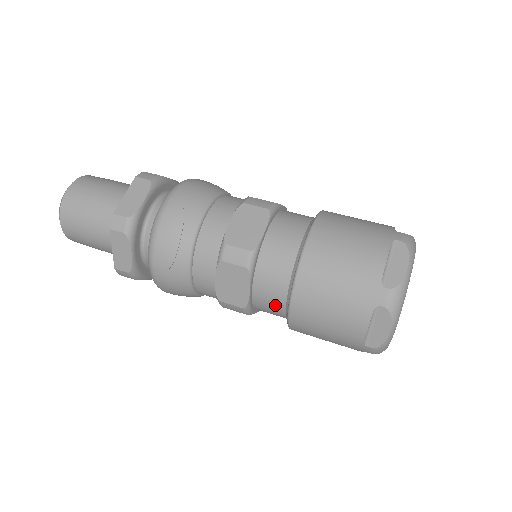
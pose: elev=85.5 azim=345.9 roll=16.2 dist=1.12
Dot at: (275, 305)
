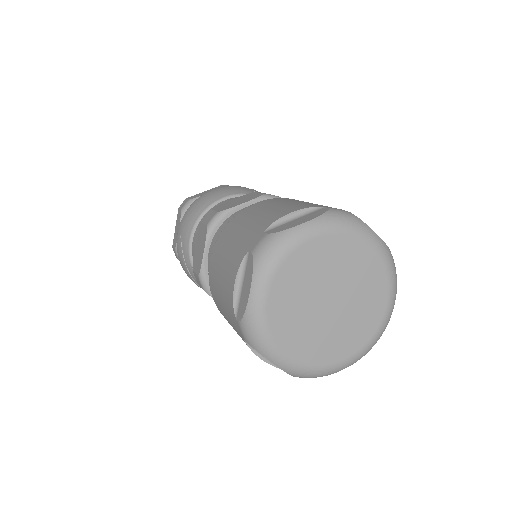
Dot at: occluded
